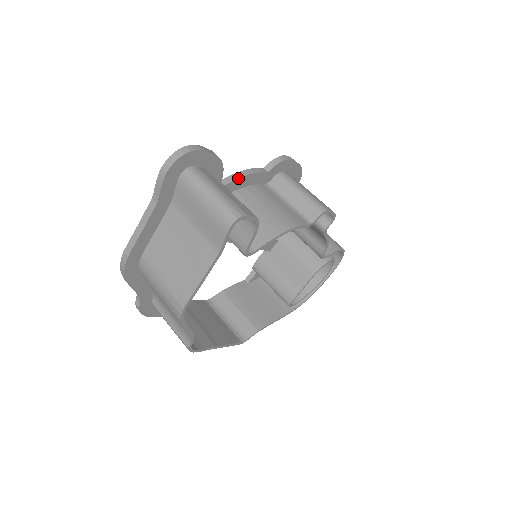
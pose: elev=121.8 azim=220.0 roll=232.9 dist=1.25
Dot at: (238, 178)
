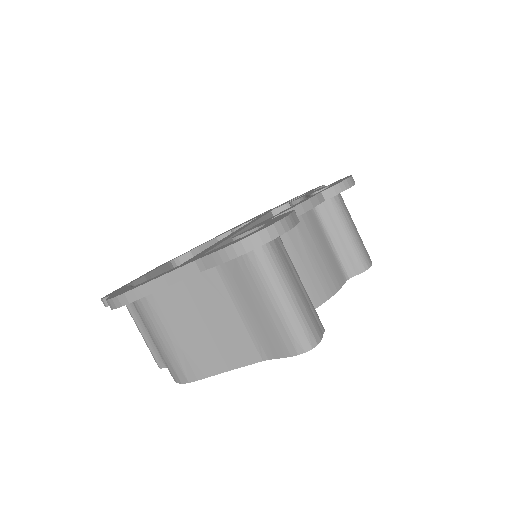
Dot at: occluded
